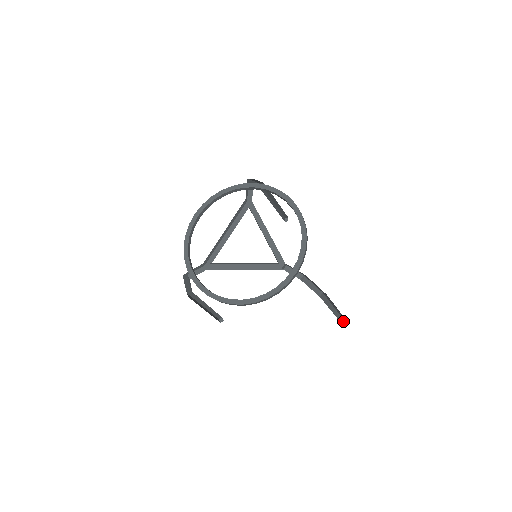
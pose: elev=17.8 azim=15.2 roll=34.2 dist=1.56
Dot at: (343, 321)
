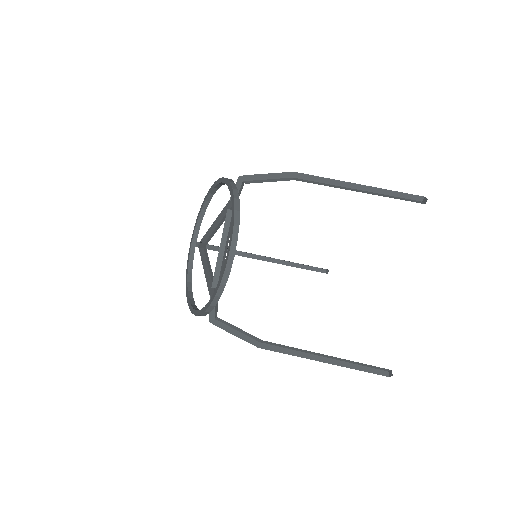
Dot at: (387, 369)
